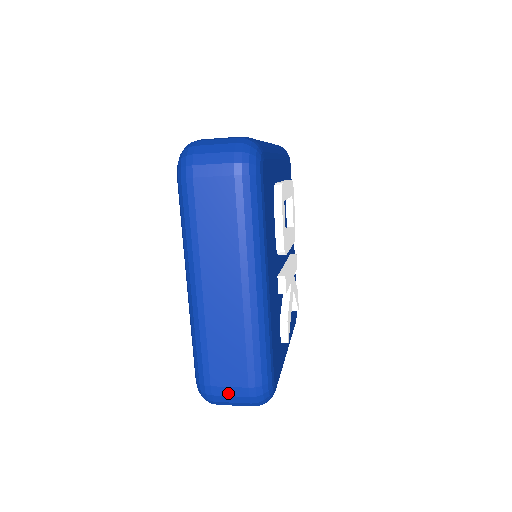
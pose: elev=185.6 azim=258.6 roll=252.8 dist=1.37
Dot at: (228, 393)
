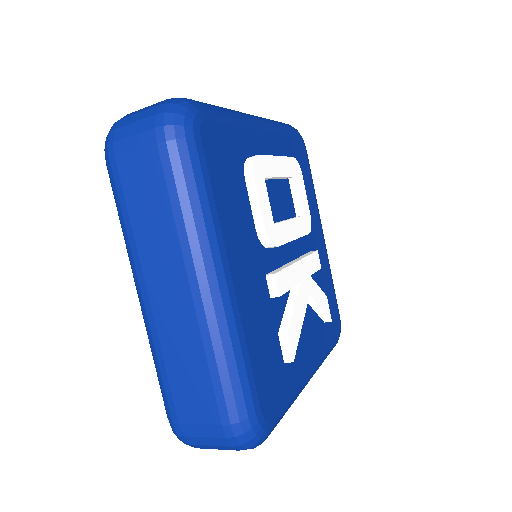
Dot at: (200, 433)
